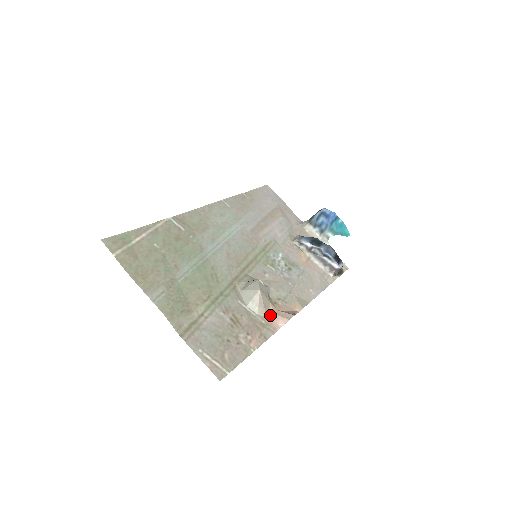
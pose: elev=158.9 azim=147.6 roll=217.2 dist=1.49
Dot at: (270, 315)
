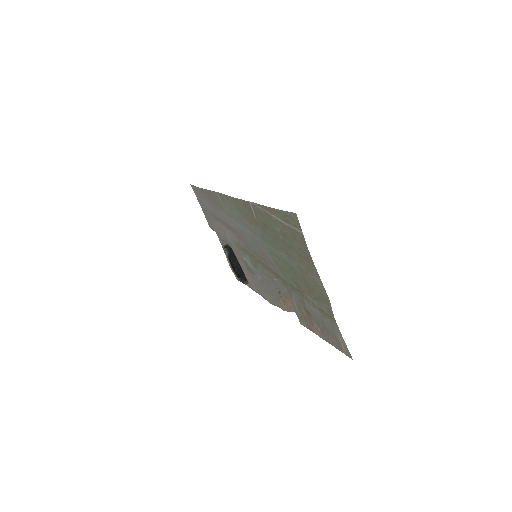
Dot at: (295, 310)
